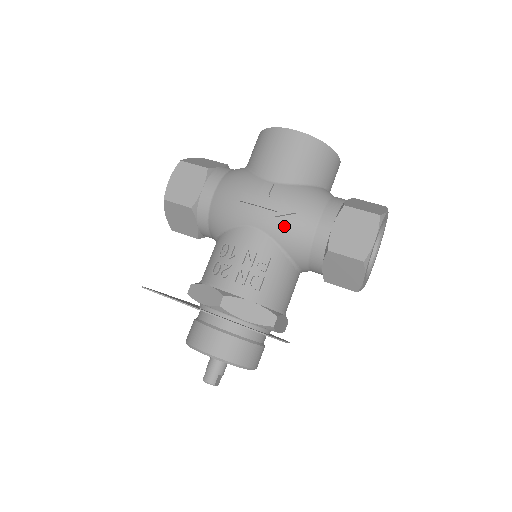
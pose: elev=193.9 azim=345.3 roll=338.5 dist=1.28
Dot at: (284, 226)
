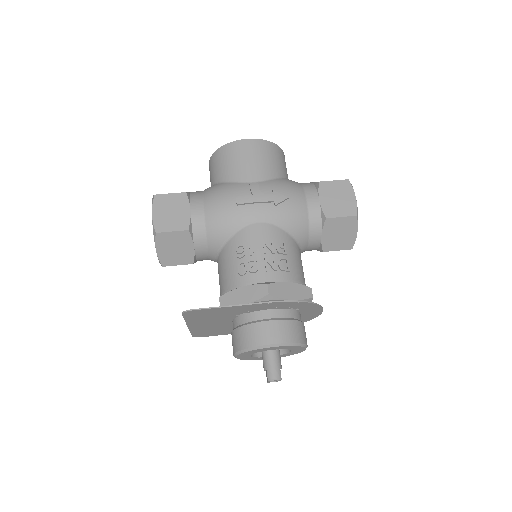
Dot at: (284, 212)
